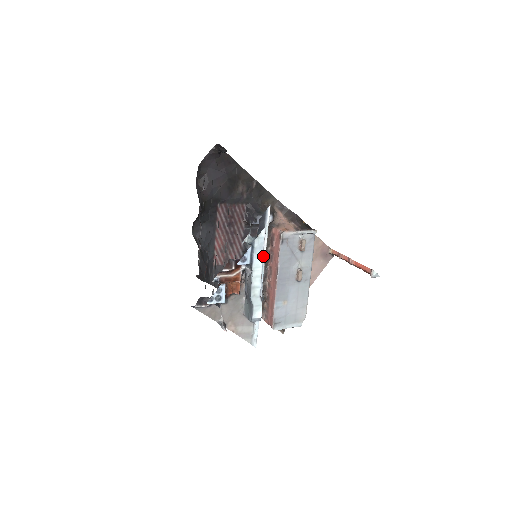
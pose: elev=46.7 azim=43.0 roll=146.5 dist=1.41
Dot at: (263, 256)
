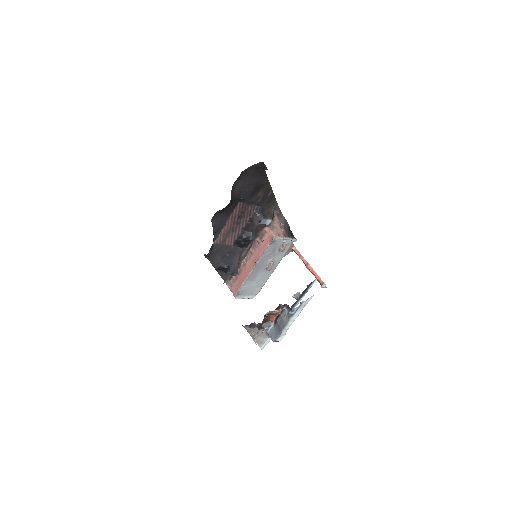
Dot at: (297, 303)
